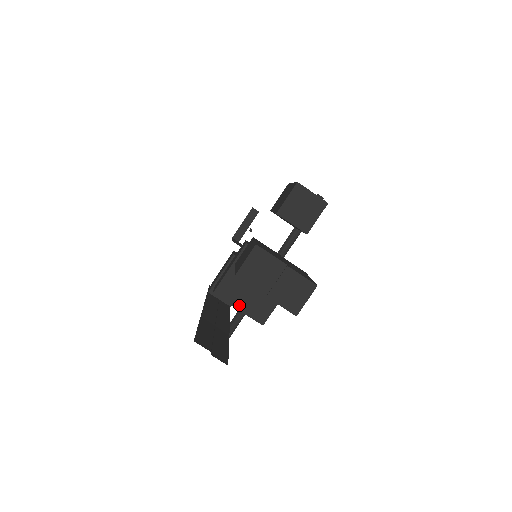
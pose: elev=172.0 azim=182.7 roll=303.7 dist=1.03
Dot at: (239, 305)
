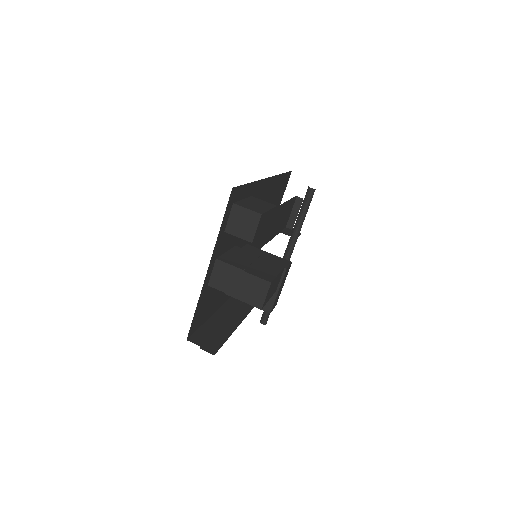
Dot at: occluded
